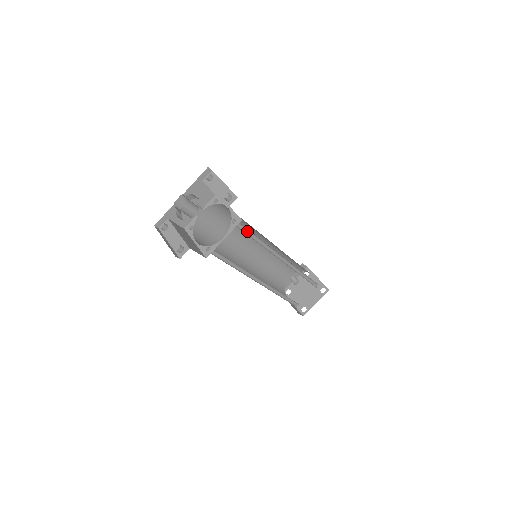
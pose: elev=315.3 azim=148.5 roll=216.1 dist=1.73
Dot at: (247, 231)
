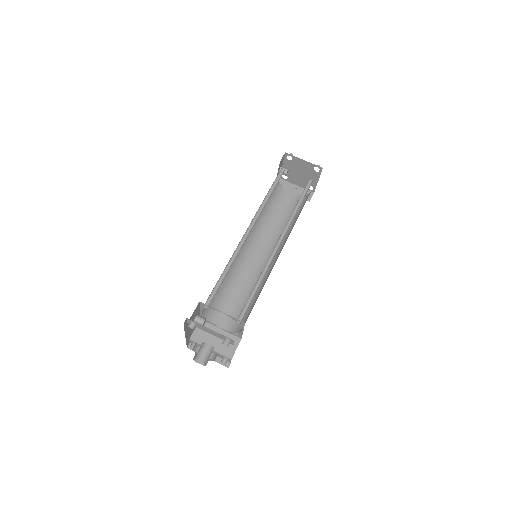
Dot at: occluded
